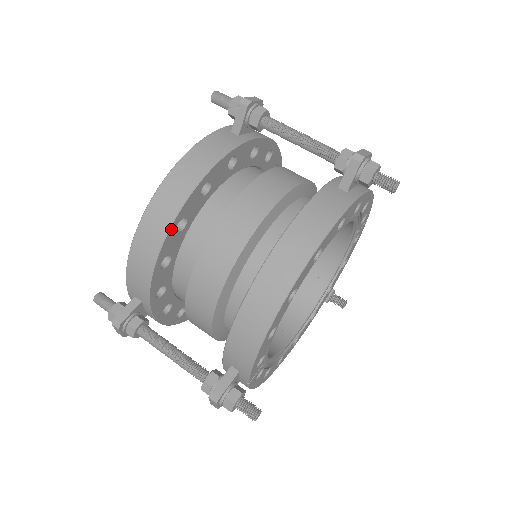
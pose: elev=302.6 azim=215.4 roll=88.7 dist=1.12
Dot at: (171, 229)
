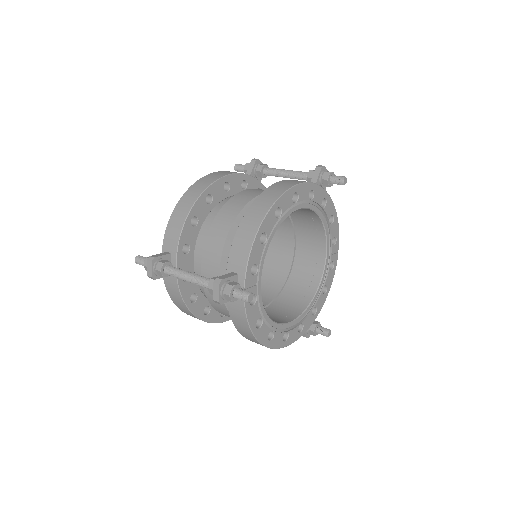
Dot at: (203, 195)
